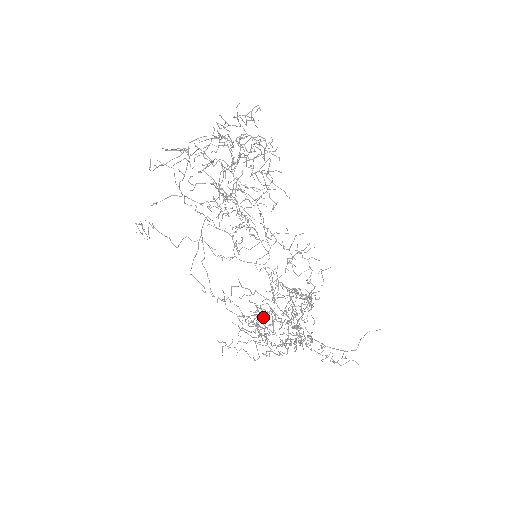
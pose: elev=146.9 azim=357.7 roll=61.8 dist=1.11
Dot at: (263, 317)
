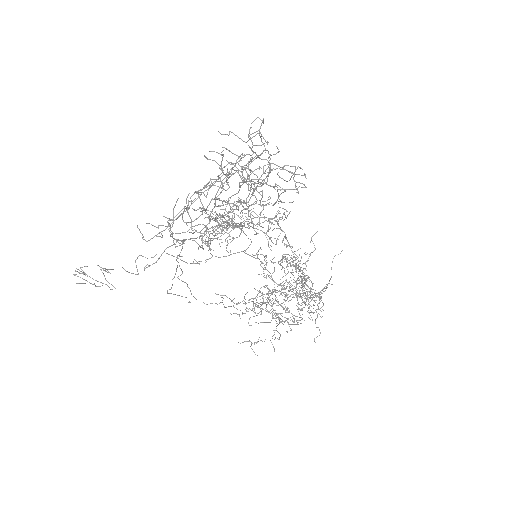
Dot at: occluded
